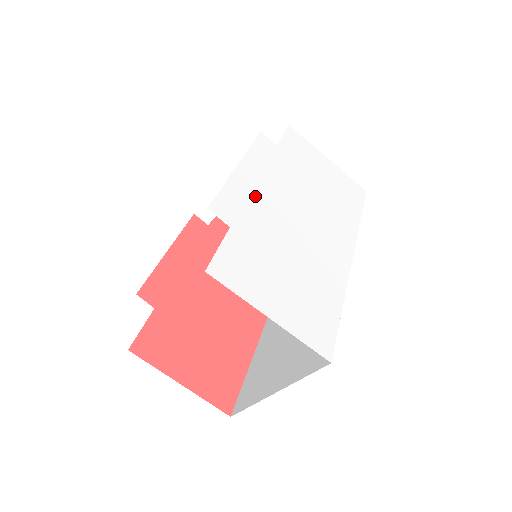
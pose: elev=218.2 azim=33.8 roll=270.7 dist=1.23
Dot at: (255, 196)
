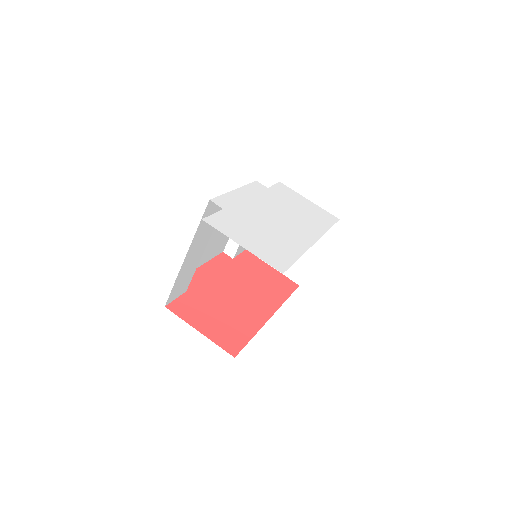
Dot at: (245, 202)
